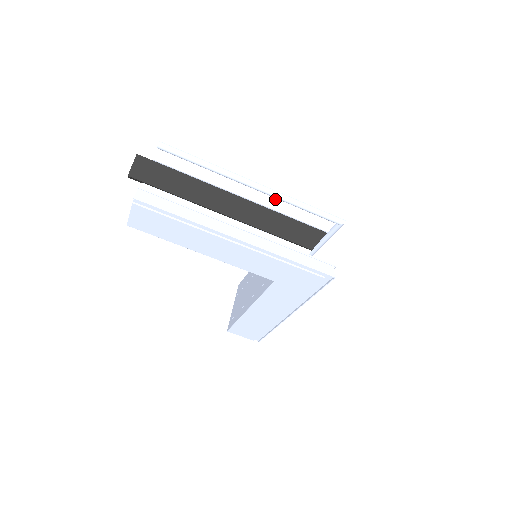
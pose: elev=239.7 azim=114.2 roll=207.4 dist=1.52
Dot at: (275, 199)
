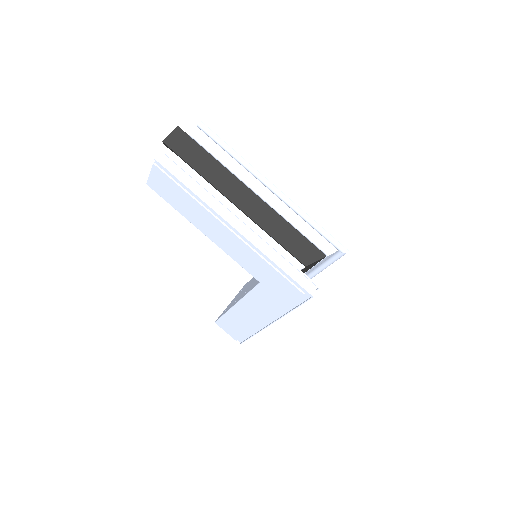
Dot at: (288, 207)
